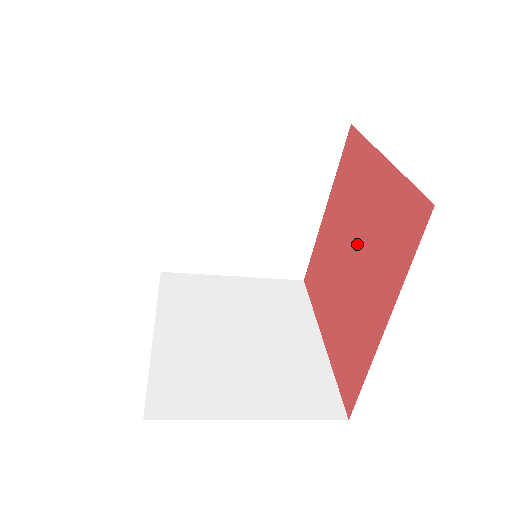
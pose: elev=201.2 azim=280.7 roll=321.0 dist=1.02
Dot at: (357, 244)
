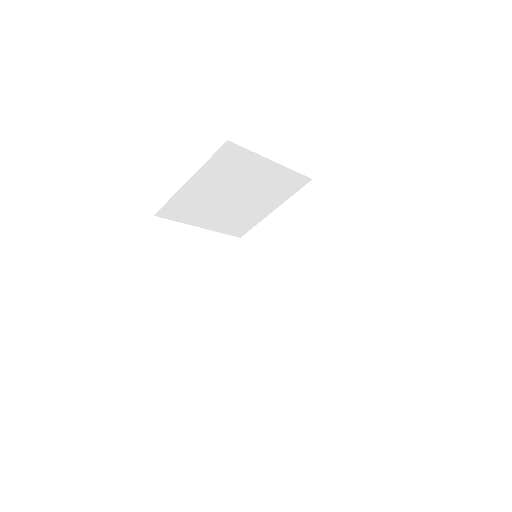
Dot at: occluded
